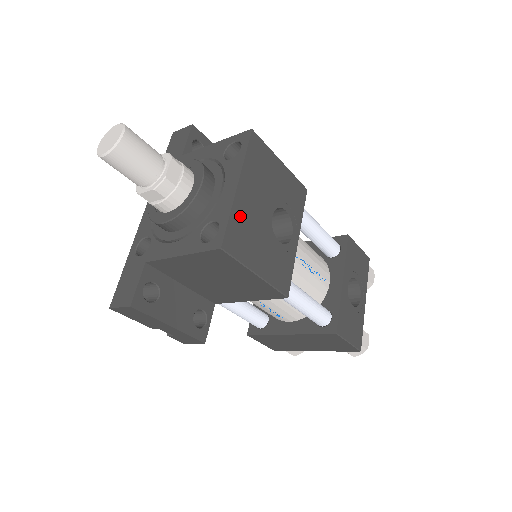
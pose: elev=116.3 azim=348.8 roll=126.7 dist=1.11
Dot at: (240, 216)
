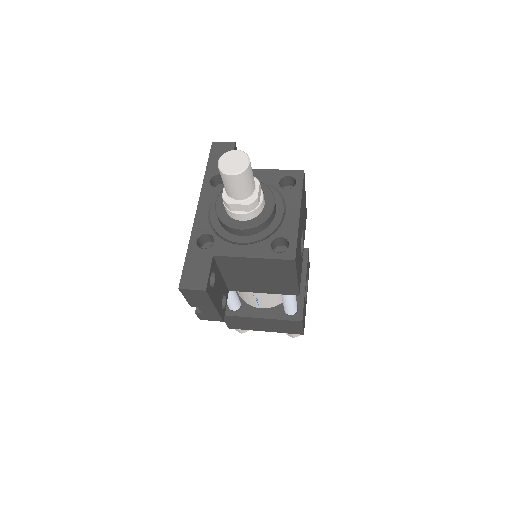
Dot at: (298, 236)
